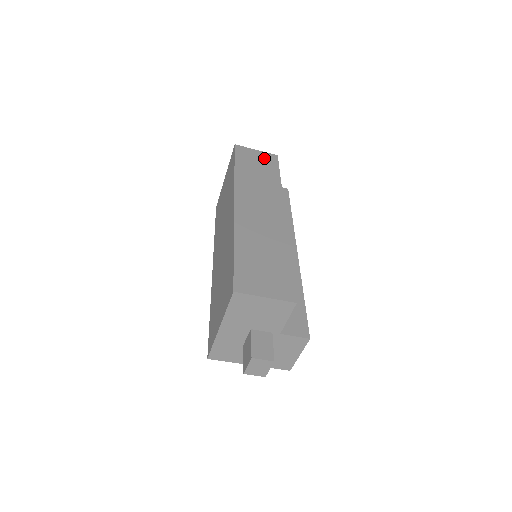
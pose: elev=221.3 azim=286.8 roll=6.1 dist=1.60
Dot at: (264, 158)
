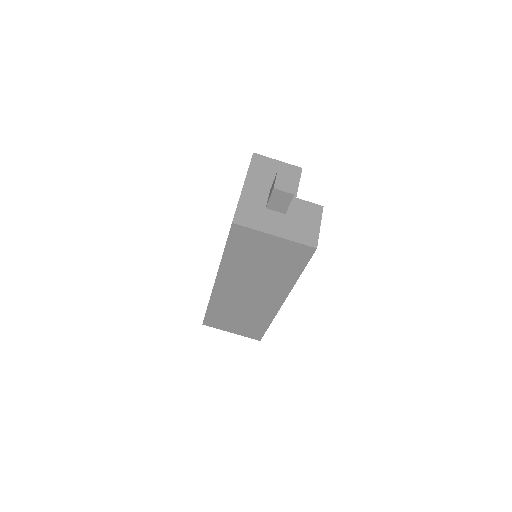
Dot at: occluded
